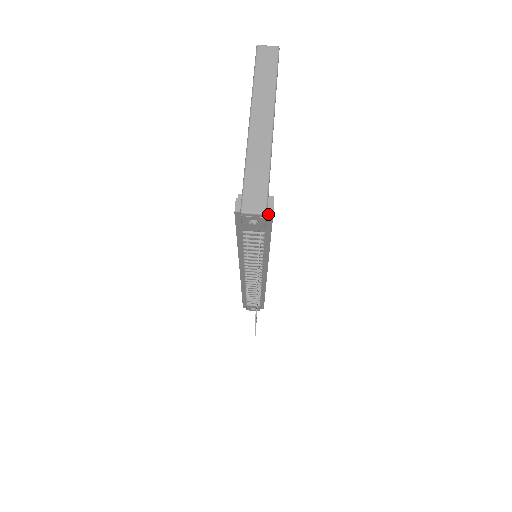
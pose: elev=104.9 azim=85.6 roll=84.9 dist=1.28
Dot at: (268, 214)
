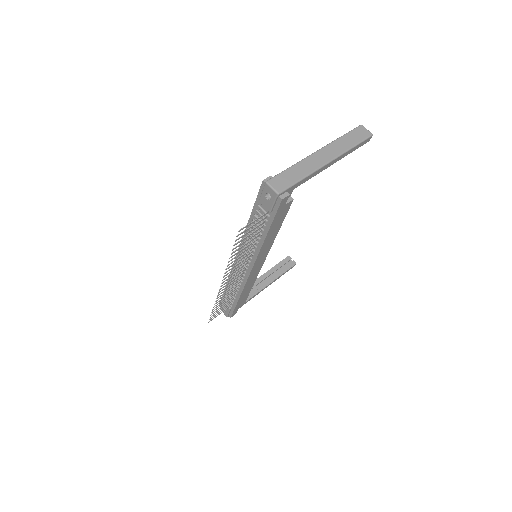
Dot at: (280, 197)
